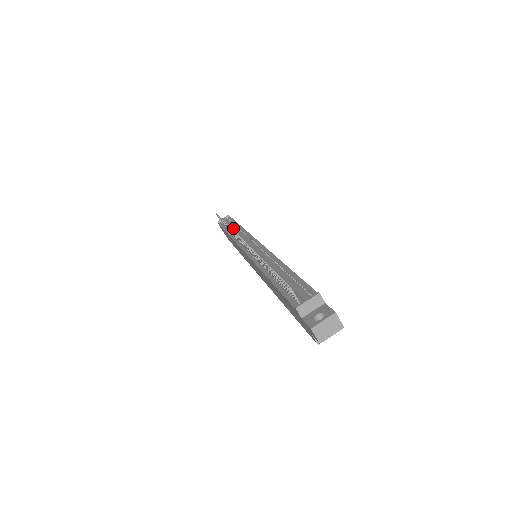
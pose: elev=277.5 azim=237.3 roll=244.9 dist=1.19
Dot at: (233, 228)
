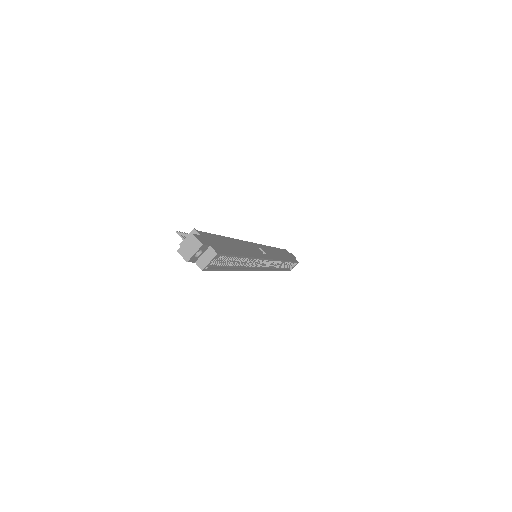
Dot at: occluded
